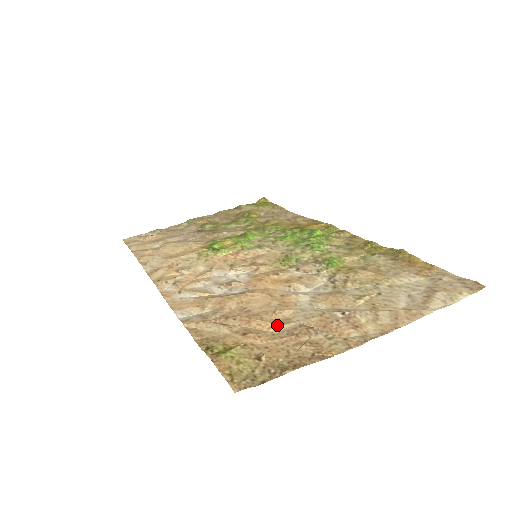
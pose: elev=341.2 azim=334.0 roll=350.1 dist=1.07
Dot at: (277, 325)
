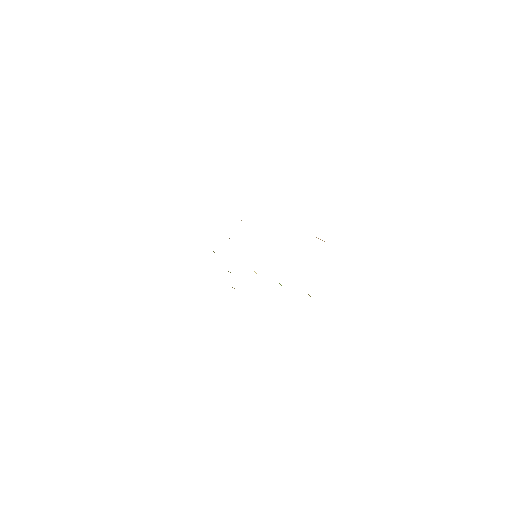
Dot at: occluded
